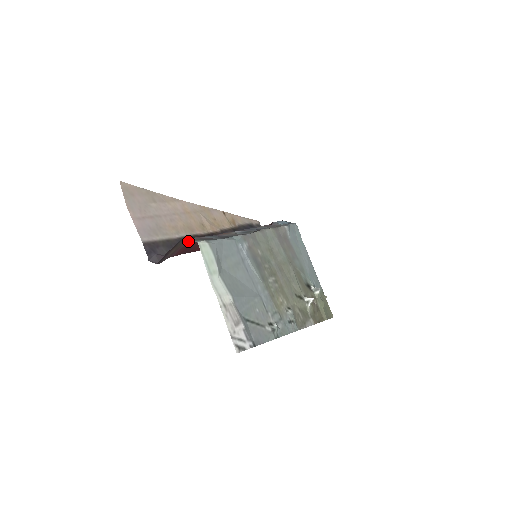
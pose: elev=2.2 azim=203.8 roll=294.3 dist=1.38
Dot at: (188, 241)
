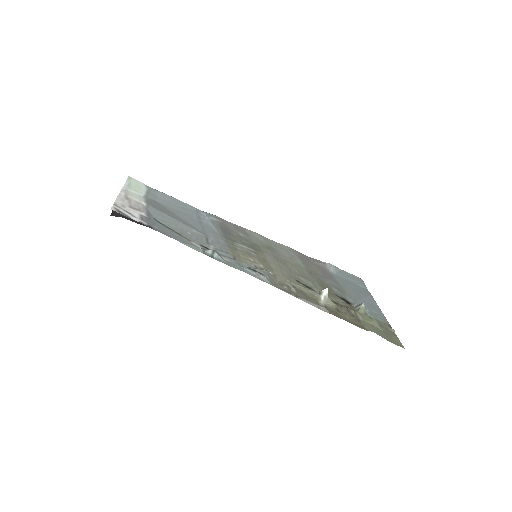
Dot at: occluded
